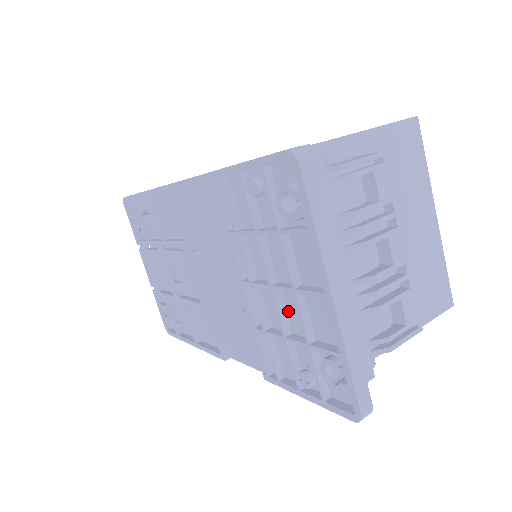
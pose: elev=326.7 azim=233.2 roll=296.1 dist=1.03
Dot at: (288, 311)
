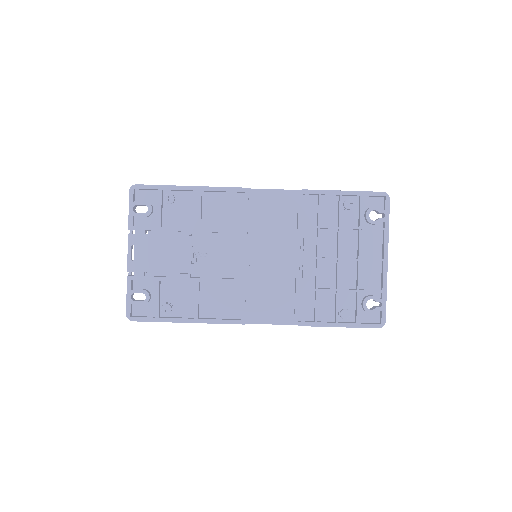
Dot at: (340, 275)
